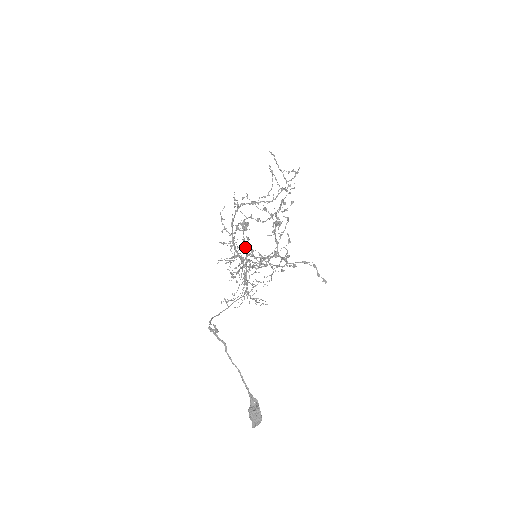
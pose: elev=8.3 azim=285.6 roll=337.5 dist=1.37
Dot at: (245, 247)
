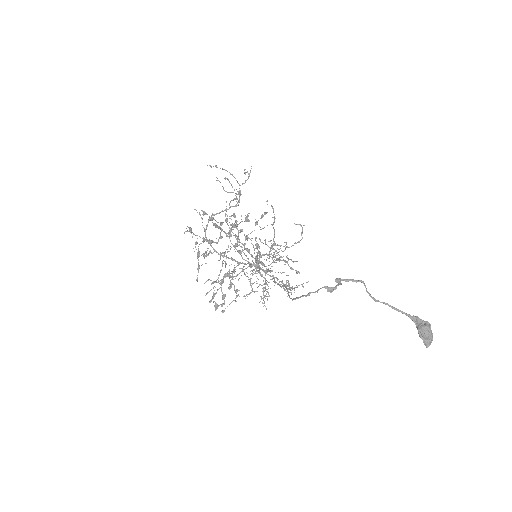
Dot at: (226, 263)
